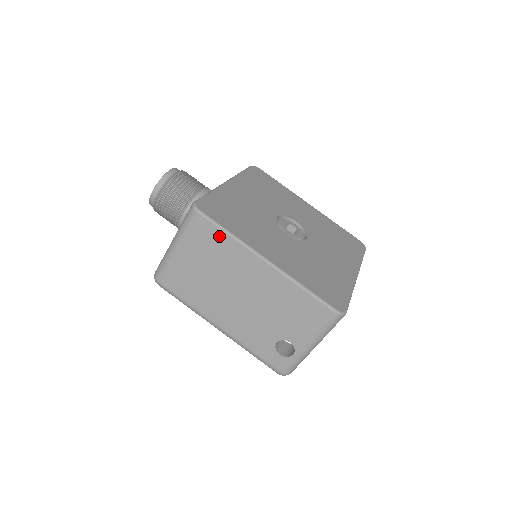
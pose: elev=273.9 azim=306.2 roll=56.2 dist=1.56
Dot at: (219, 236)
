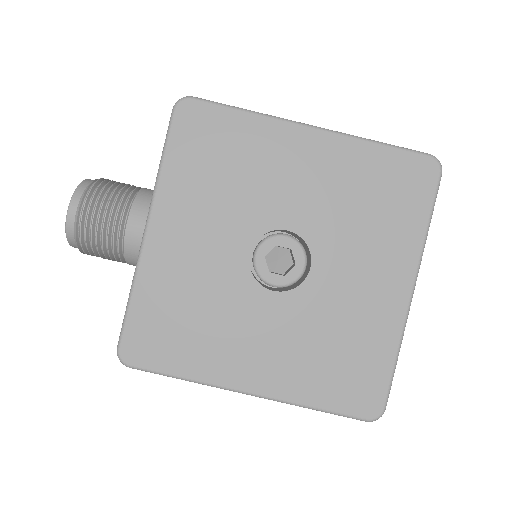
Dot at: occluded
